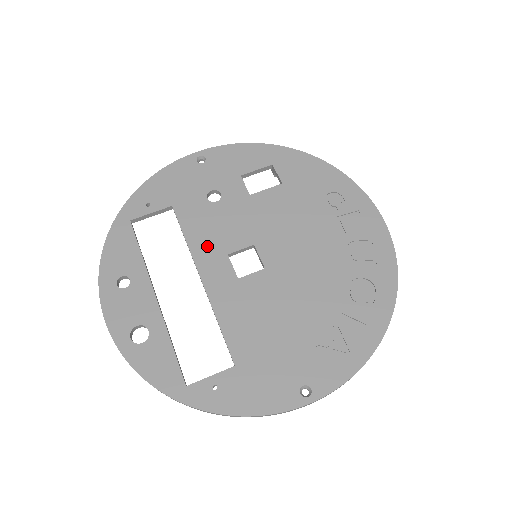
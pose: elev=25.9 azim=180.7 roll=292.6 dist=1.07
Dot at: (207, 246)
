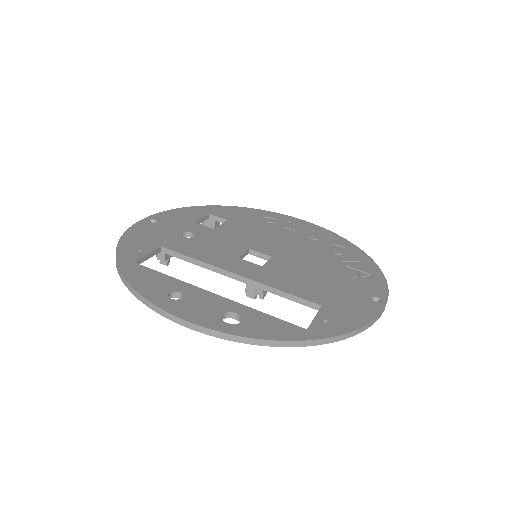
Dot at: (218, 258)
